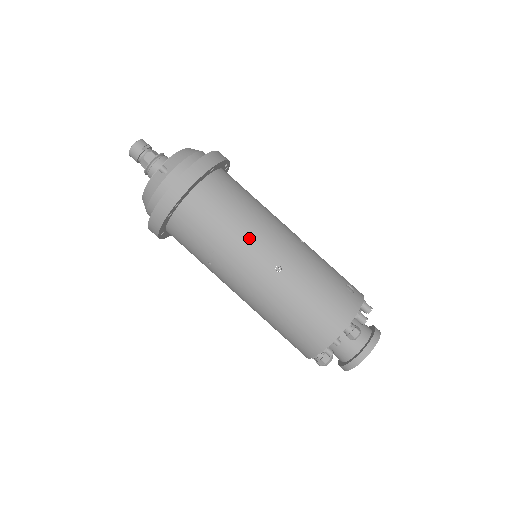
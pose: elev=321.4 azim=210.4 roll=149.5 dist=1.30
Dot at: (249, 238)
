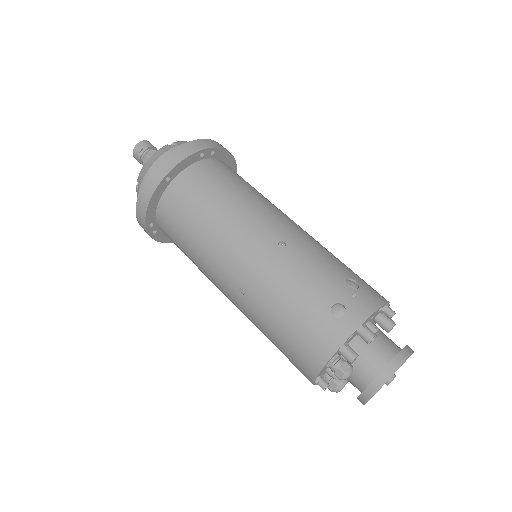
Dot at: (210, 256)
